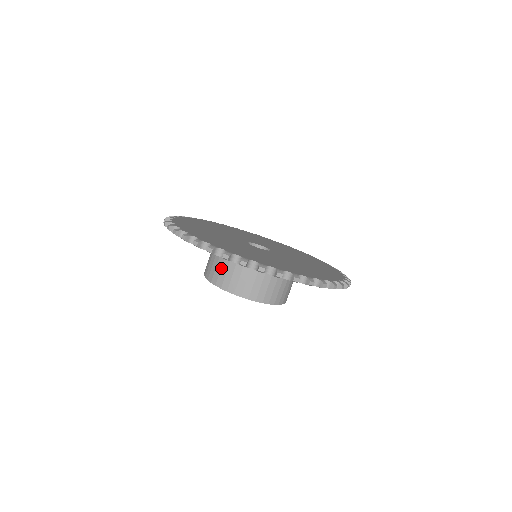
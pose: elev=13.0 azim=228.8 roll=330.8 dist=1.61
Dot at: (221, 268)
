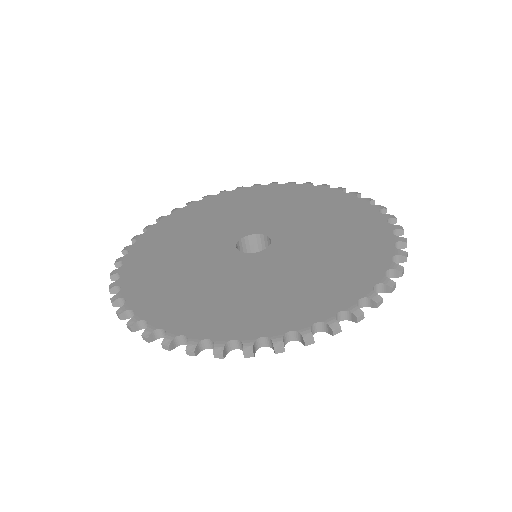
Dot at: occluded
